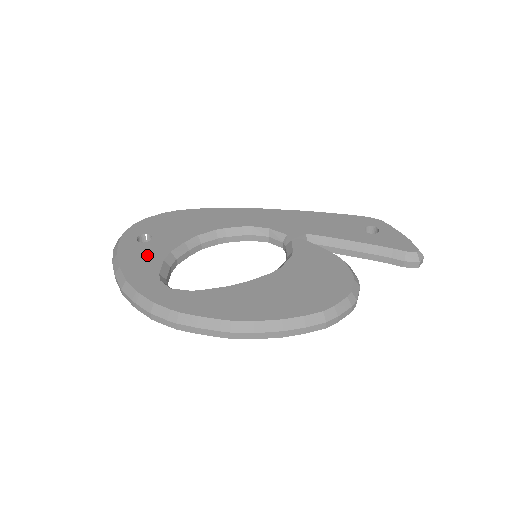
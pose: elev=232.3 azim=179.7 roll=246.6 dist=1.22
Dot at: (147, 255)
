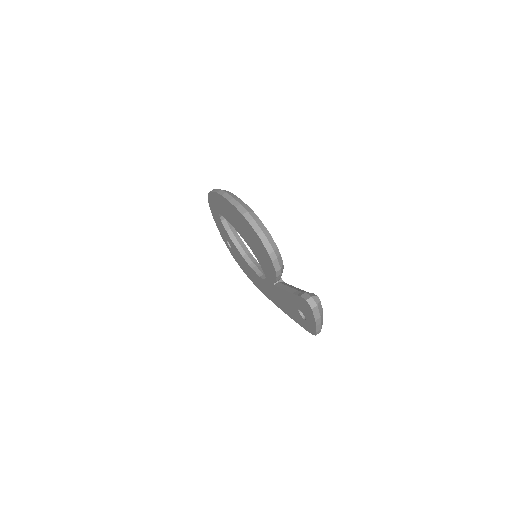
Dot at: occluded
